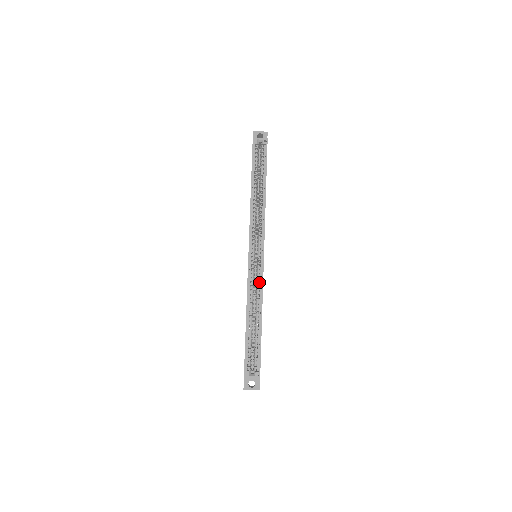
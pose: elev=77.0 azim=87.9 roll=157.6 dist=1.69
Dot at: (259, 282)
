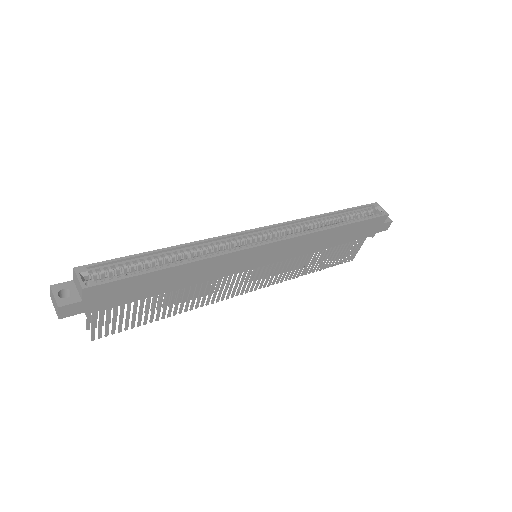
Dot at: occluded
